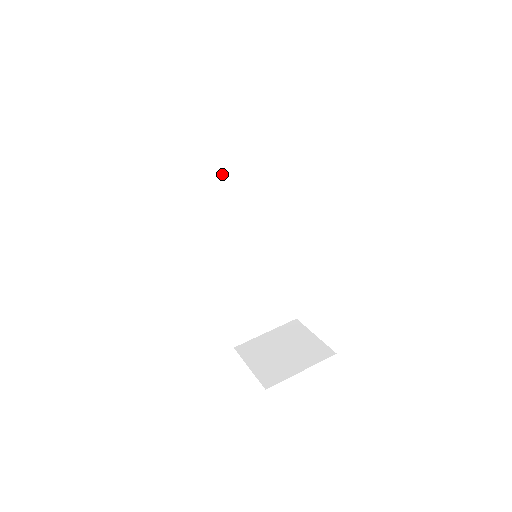
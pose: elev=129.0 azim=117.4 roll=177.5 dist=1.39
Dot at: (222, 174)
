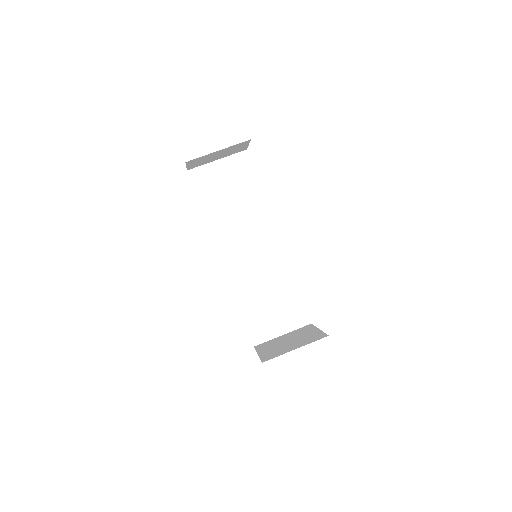
Dot at: (230, 198)
